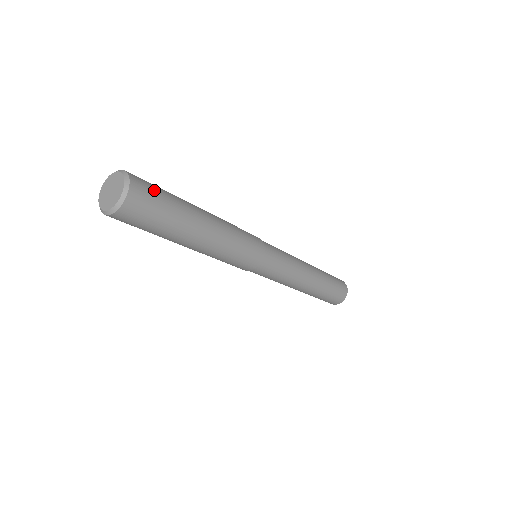
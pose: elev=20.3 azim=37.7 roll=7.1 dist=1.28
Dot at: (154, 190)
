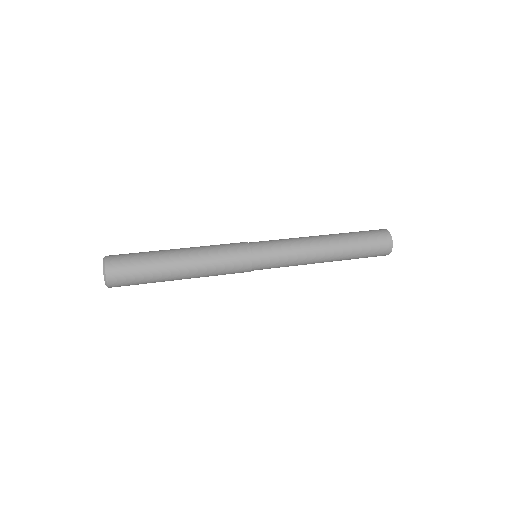
Dot at: (128, 275)
